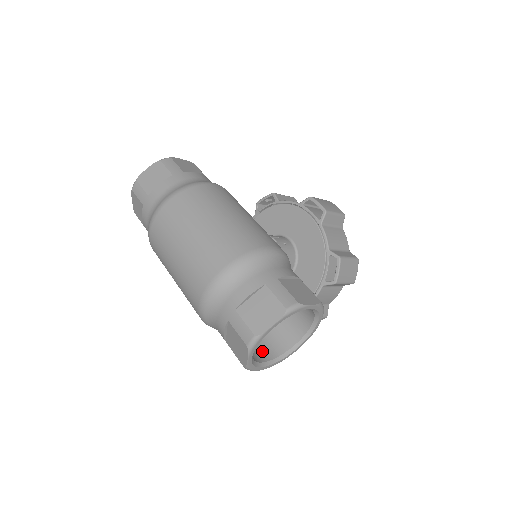
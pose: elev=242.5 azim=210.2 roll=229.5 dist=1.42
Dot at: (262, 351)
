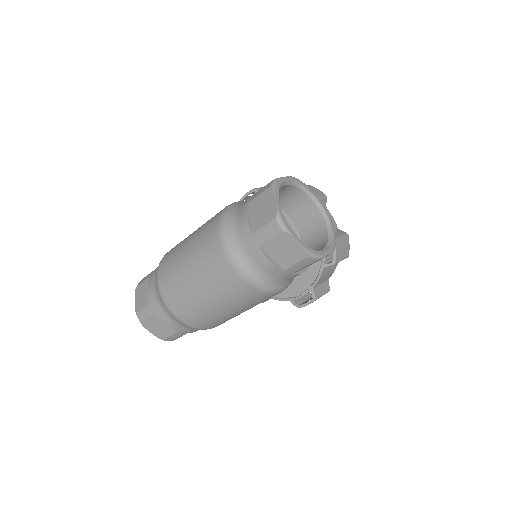
Dot at: occluded
